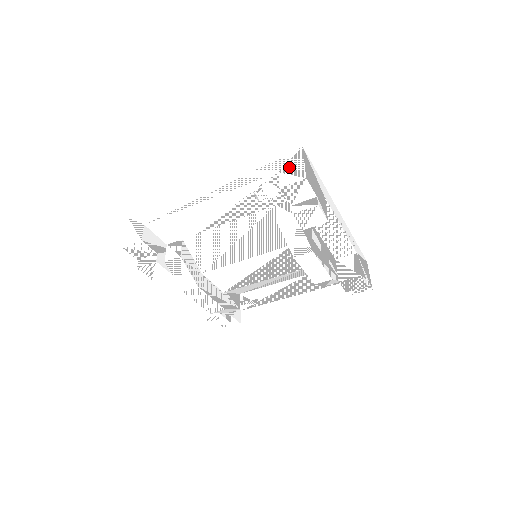
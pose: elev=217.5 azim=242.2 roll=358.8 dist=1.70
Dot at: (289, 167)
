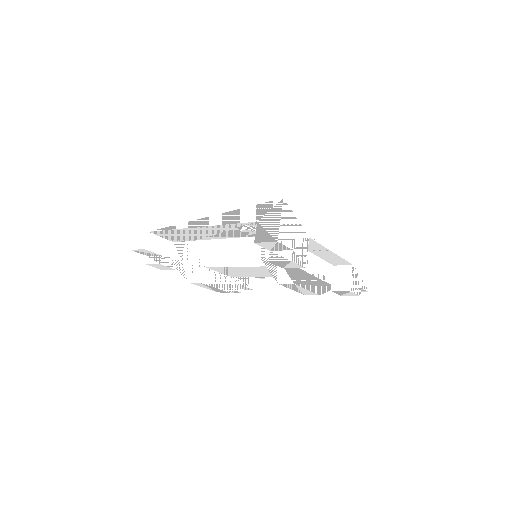
Dot at: (267, 220)
